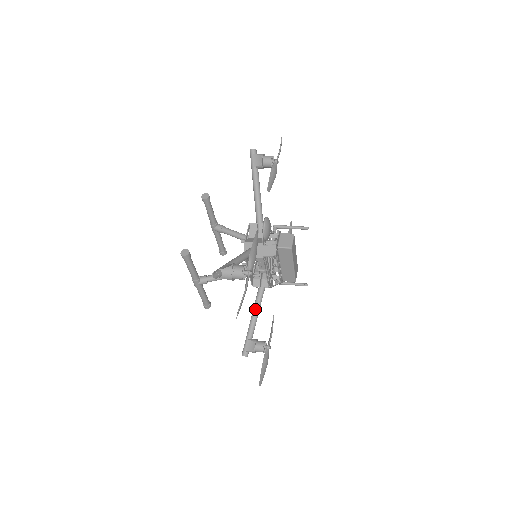
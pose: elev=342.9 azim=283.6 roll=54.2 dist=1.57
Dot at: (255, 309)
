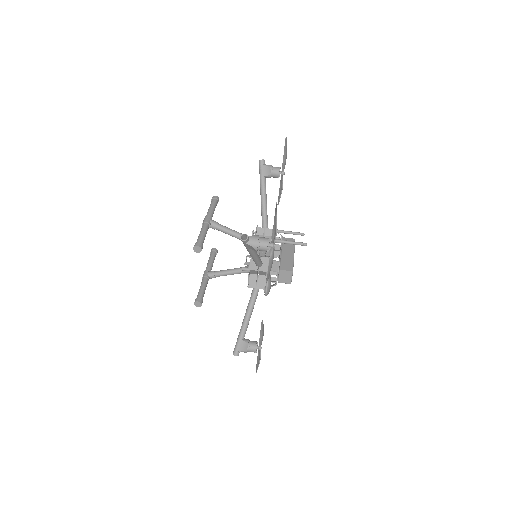
Dot at: occluded
